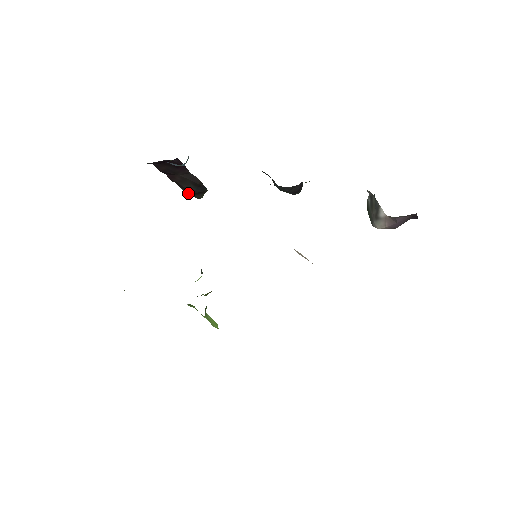
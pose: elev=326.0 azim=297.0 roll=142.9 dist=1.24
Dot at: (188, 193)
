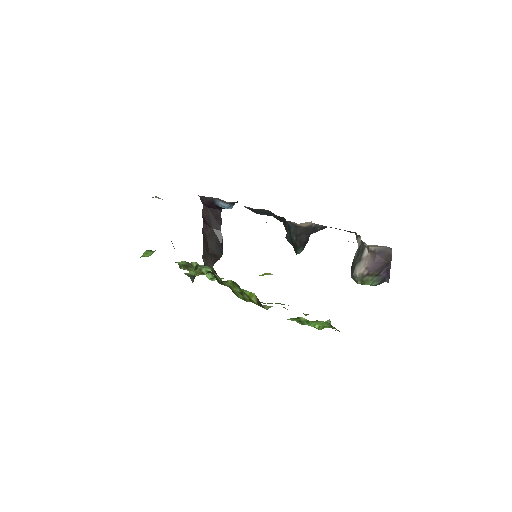
Dot at: (205, 254)
